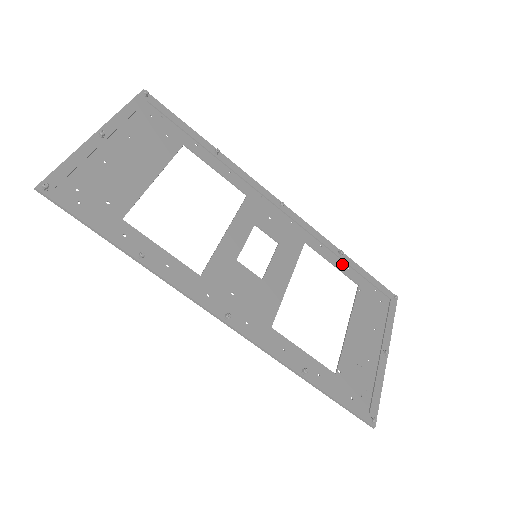
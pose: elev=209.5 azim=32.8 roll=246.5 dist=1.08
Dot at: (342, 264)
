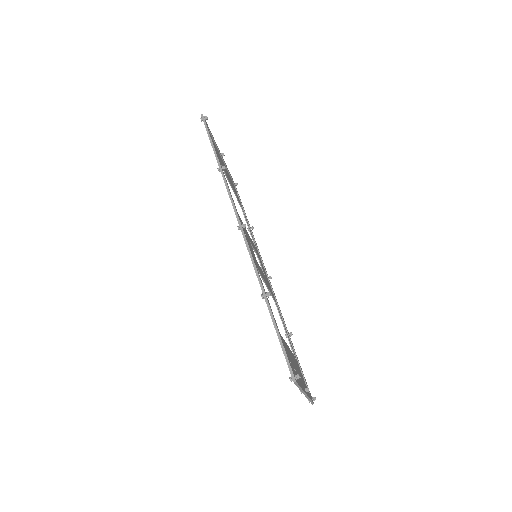
Dot at: (289, 338)
